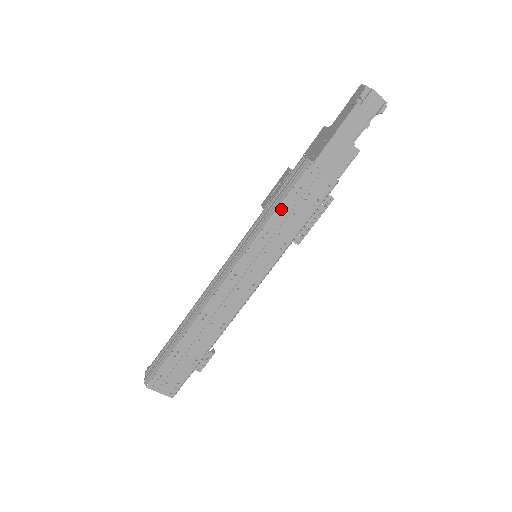
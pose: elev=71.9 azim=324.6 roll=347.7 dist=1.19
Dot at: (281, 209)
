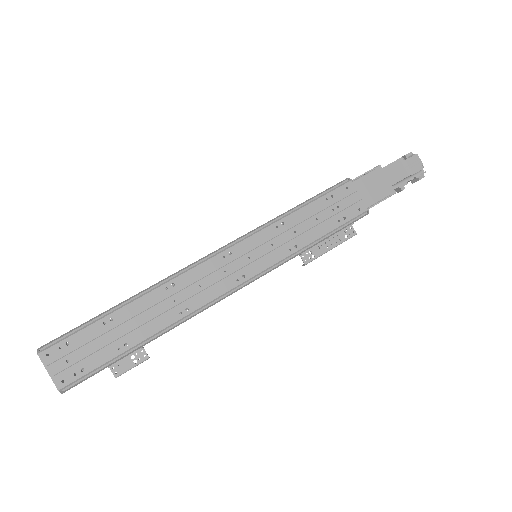
Dot at: (306, 207)
